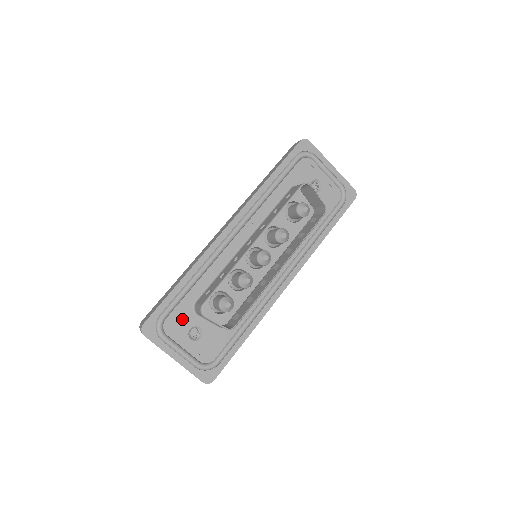
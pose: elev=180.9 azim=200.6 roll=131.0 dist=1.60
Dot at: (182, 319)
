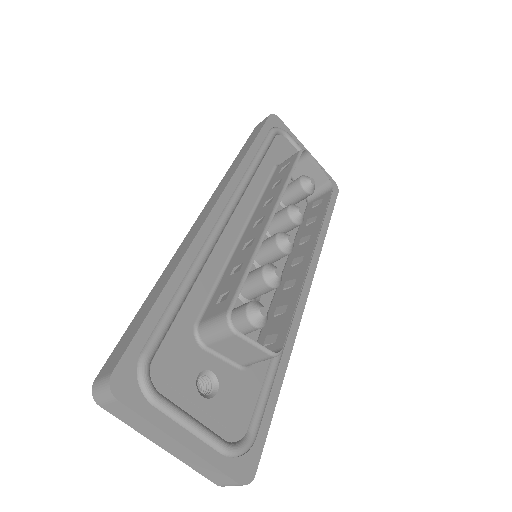
Dot at: (181, 357)
